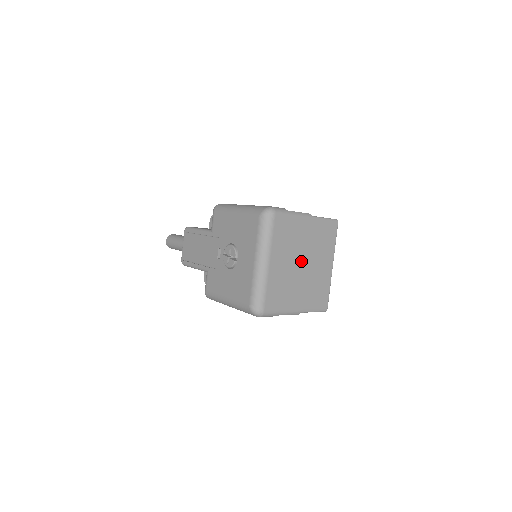
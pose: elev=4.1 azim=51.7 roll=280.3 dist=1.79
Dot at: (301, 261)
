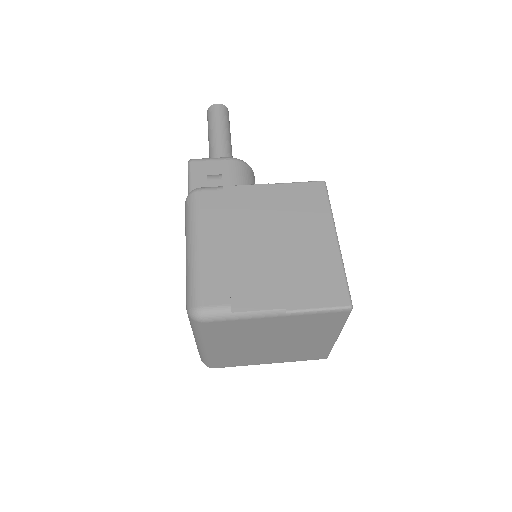
Dot at: (269, 341)
